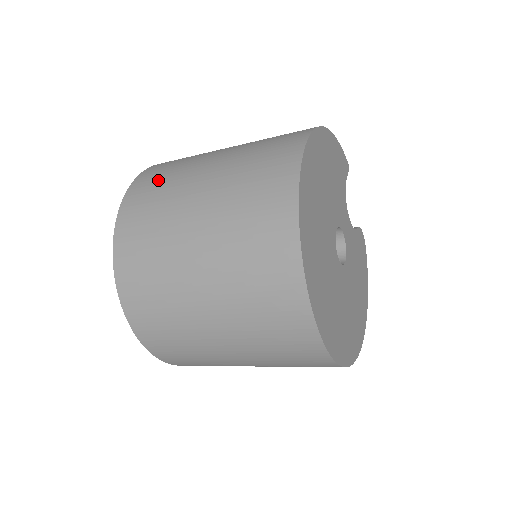
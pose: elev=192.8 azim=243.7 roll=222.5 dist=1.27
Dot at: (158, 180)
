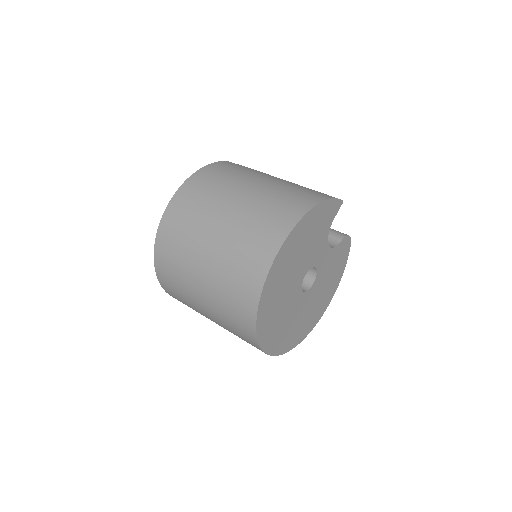
Dot at: (183, 220)
